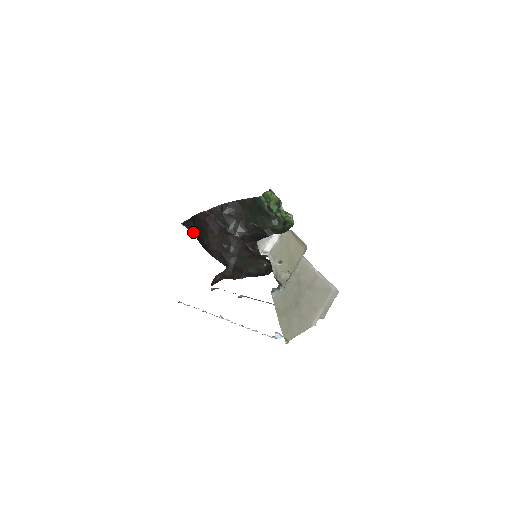
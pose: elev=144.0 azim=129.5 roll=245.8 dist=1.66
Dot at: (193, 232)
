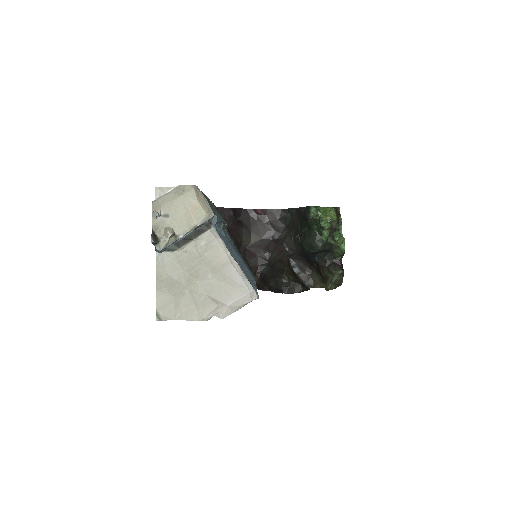
Dot at: (228, 221)
